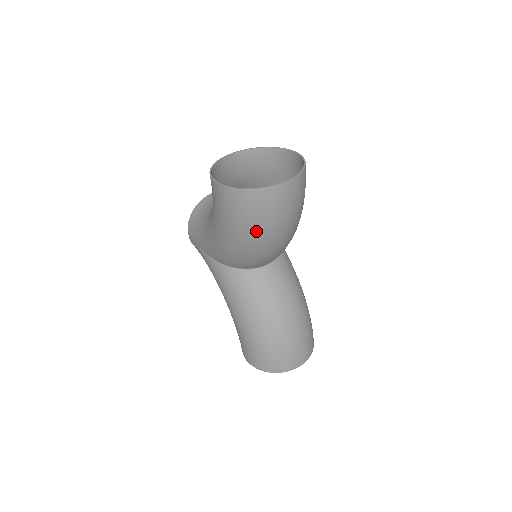
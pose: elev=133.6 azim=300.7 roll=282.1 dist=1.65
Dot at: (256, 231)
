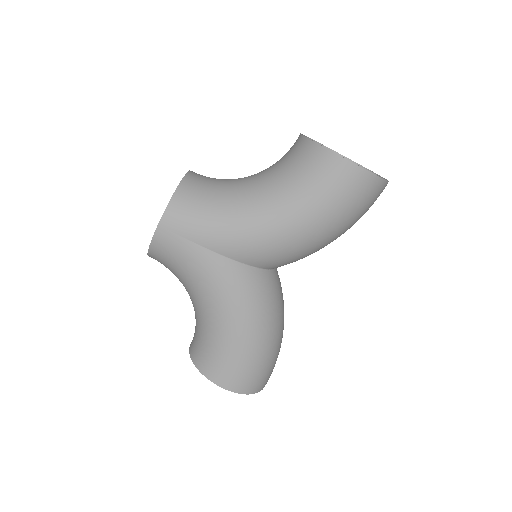
Dot at: (351, 224)
